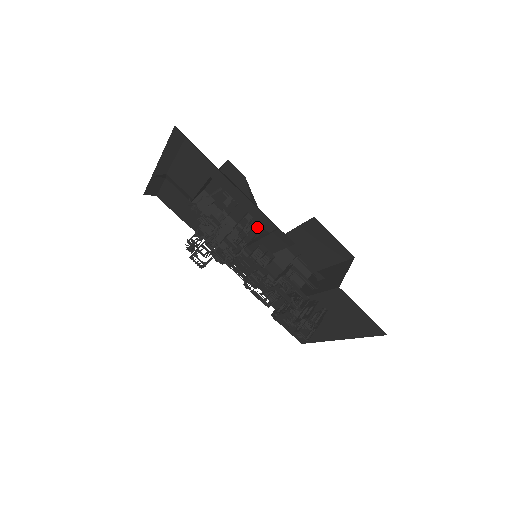
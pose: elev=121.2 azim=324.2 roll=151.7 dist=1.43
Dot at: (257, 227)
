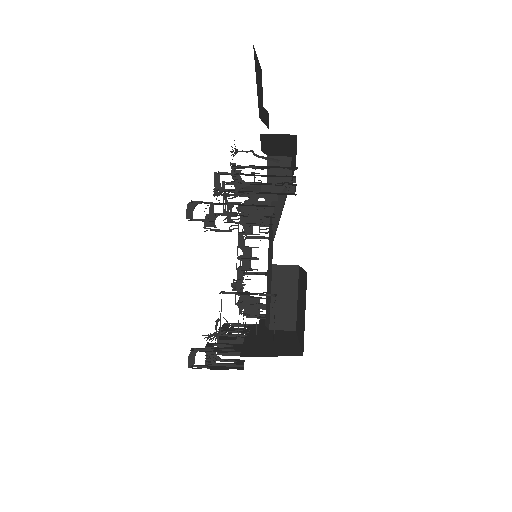
Dot at: occluded
